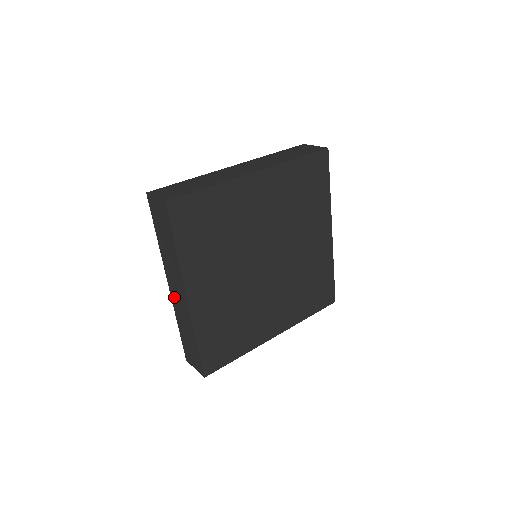
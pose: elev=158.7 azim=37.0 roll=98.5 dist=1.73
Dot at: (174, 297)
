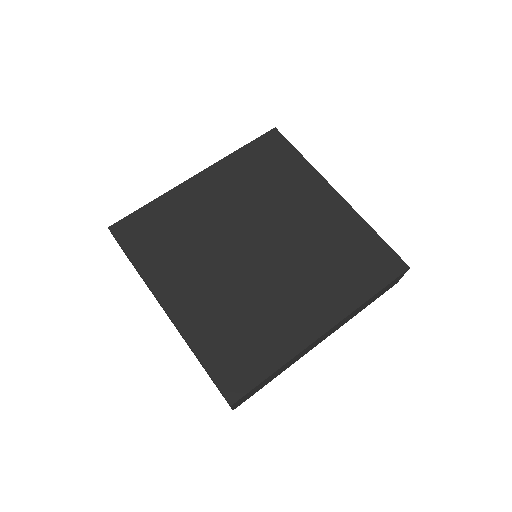
Dot at: occluded
